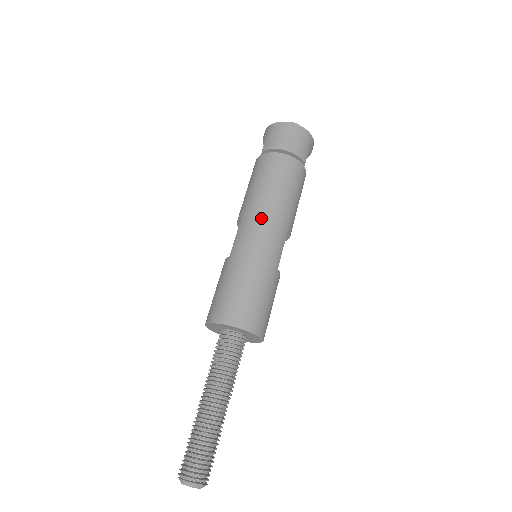
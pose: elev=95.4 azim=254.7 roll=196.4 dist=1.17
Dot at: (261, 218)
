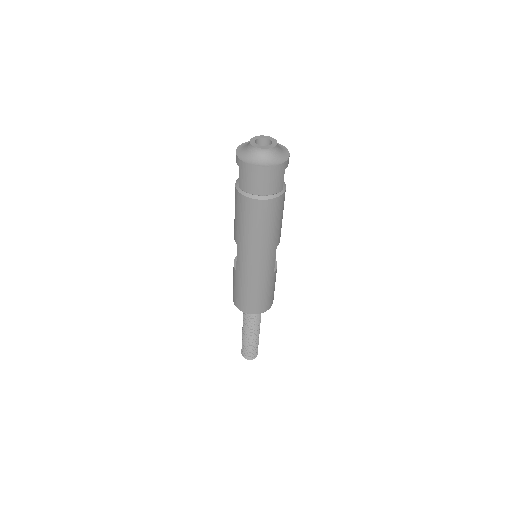
Dot at: (253, 254)
